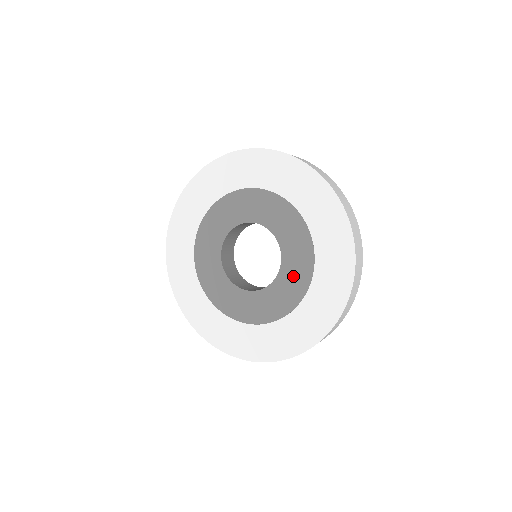
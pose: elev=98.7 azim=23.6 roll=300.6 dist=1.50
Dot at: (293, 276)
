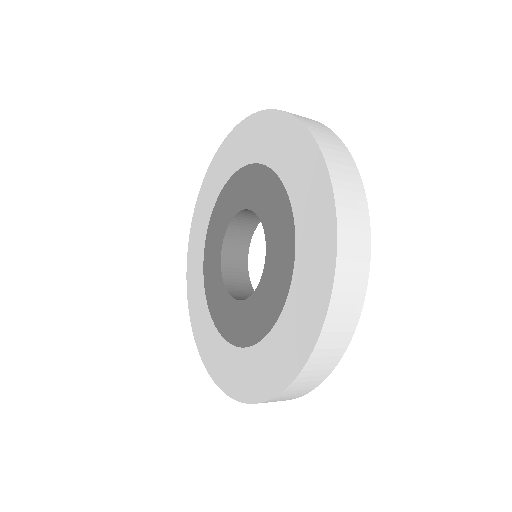
Dot at: (276, 271)
